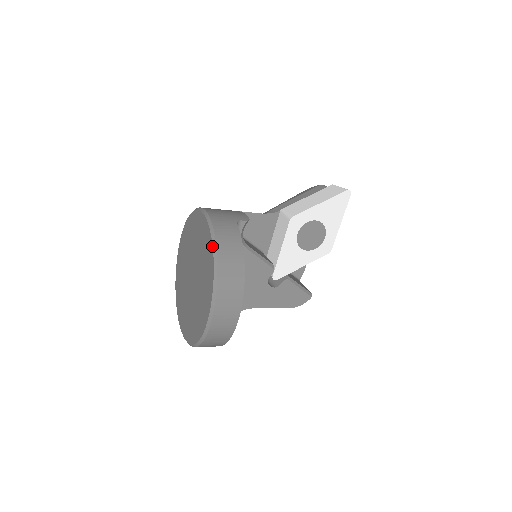
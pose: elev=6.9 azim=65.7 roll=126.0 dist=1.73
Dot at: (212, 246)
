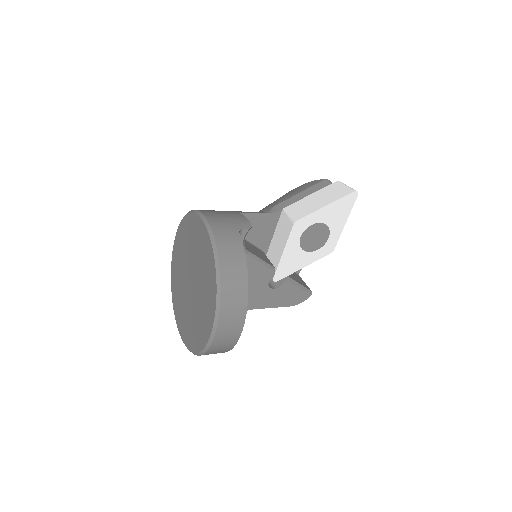
Dot at: (214, 262)
